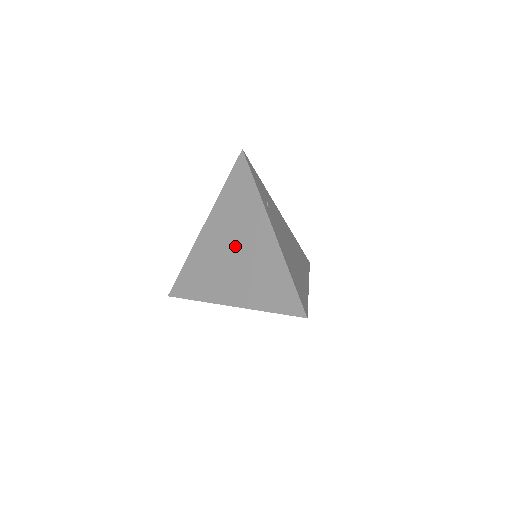
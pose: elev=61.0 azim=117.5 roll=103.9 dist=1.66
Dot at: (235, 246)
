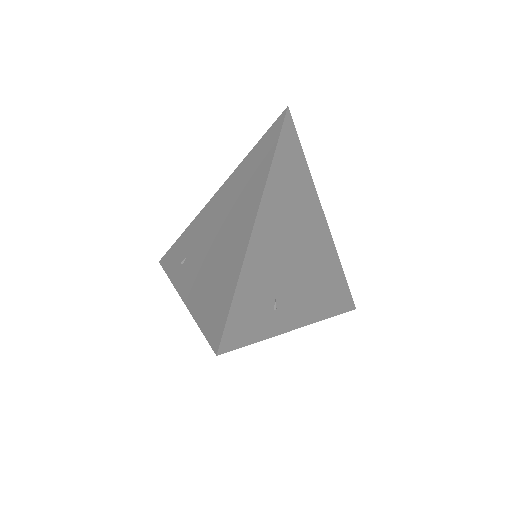
Dot at: occluded
